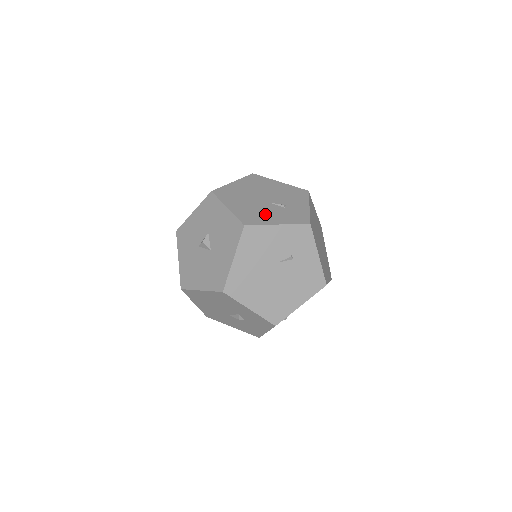
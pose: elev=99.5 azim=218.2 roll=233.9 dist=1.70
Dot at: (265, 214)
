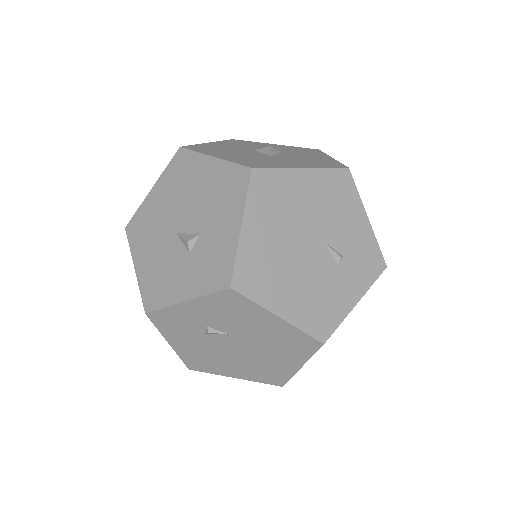
Dot at: occluded
